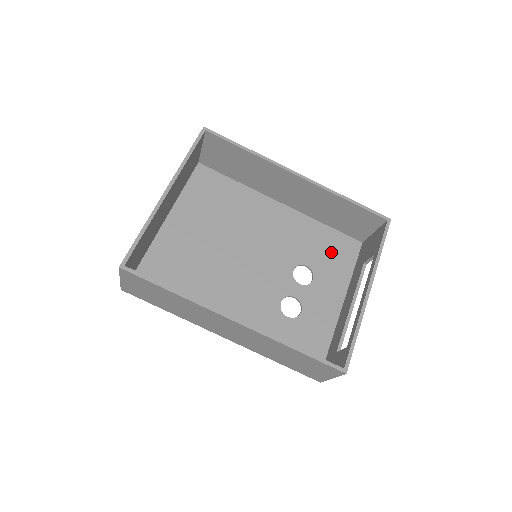
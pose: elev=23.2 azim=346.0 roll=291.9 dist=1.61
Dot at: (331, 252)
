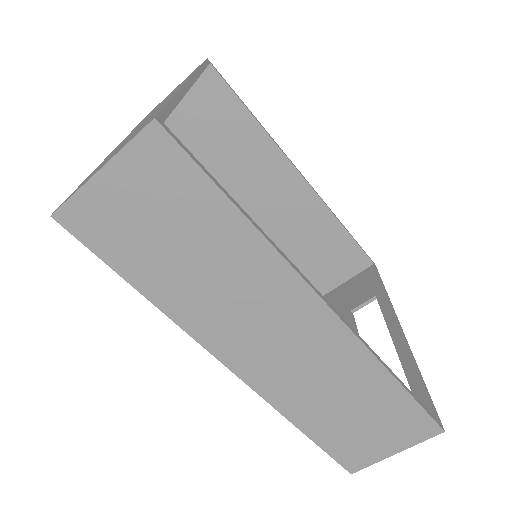
Dot at: occluded
